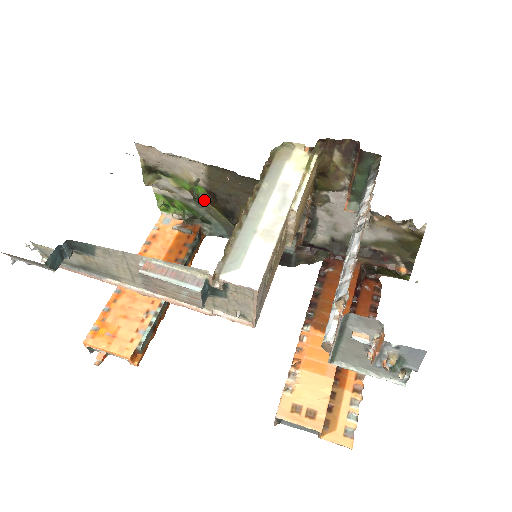
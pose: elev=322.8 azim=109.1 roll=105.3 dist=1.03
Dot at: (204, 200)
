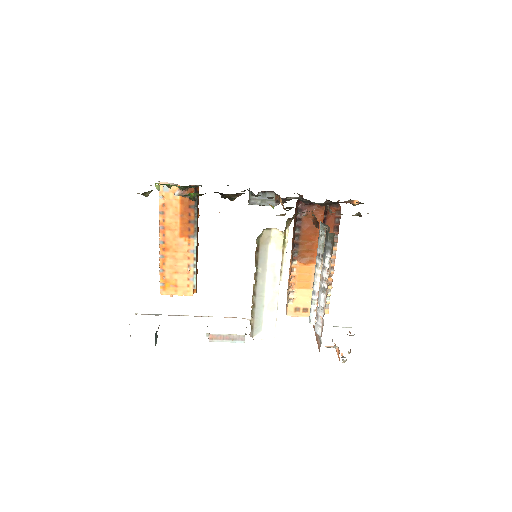
Dot at: (197, 194)
